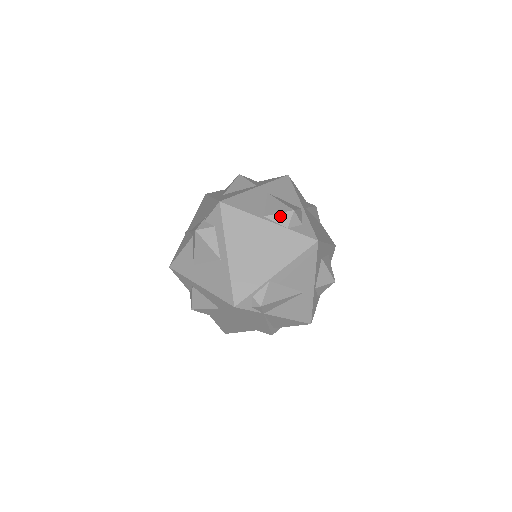
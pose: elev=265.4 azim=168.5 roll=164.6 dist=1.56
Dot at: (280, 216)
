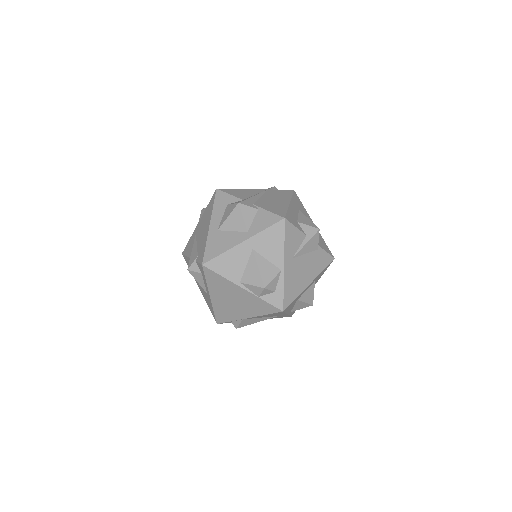
Dot at: (253, 287)
